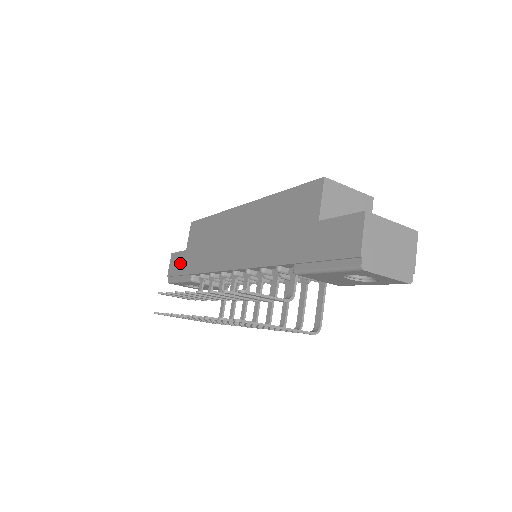
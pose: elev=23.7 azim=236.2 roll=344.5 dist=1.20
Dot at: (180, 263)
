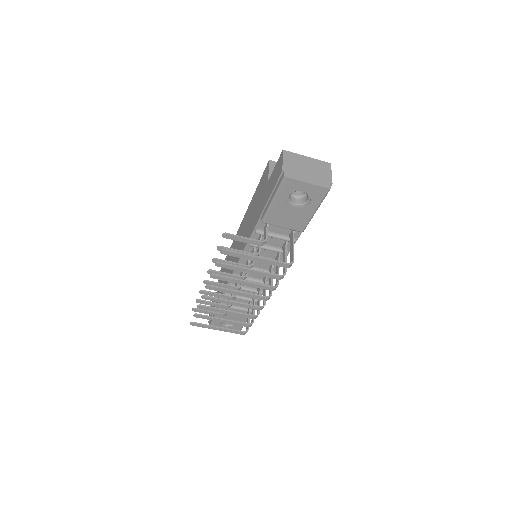
Dot at: occluded
